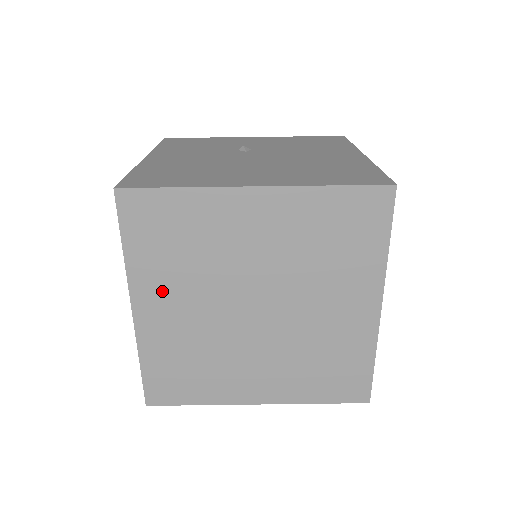
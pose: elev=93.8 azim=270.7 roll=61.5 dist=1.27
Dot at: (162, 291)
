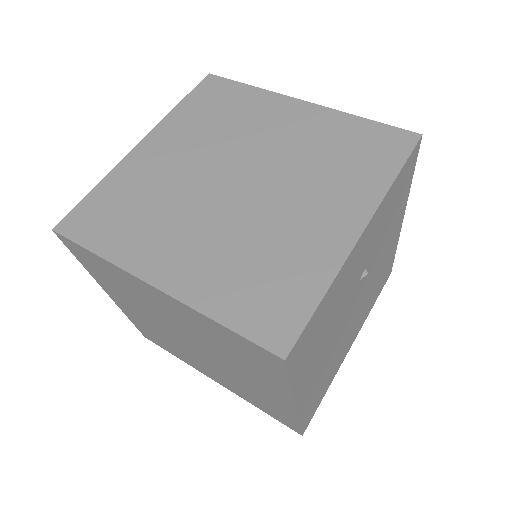
Dot at: (158, 247)
